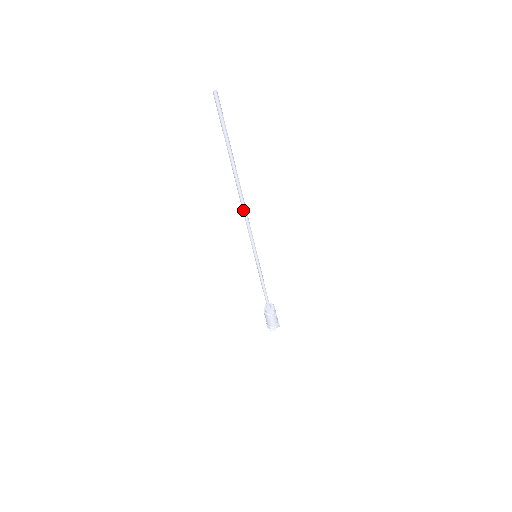
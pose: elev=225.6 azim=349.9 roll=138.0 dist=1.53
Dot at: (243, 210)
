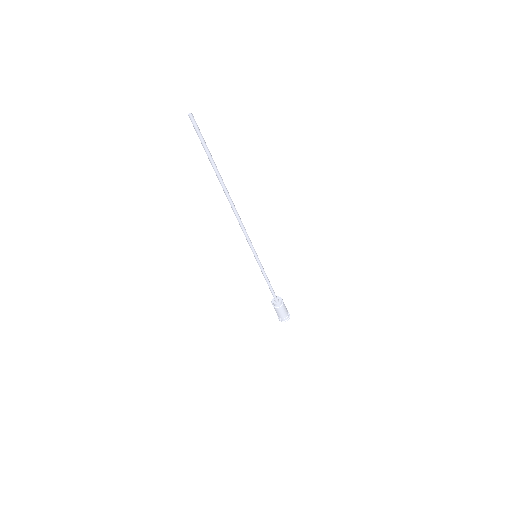
Dot at: (237, 216)
